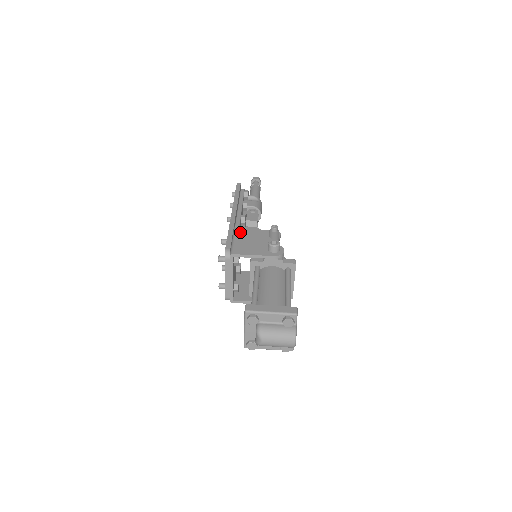
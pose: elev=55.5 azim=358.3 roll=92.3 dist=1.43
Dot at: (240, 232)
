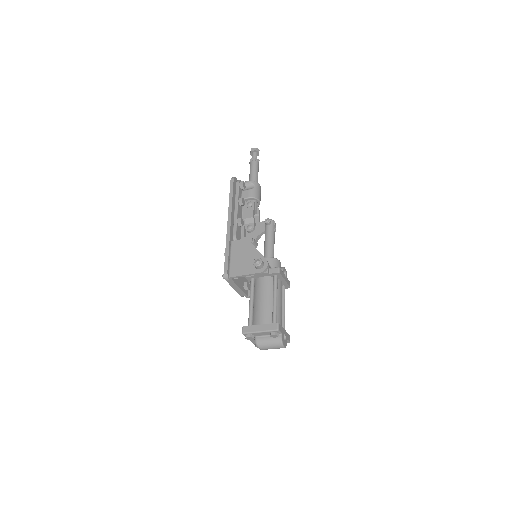
Dot at: (234, 248)
